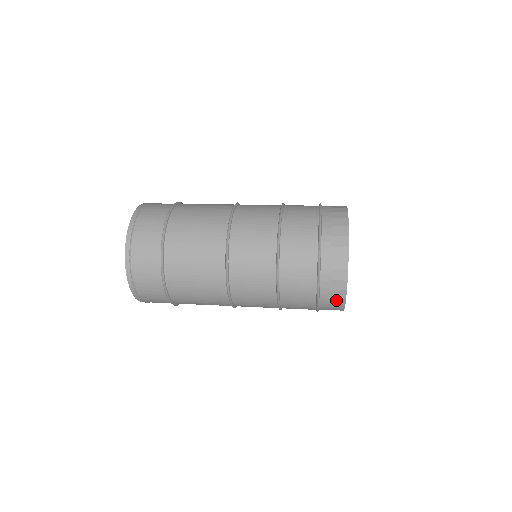
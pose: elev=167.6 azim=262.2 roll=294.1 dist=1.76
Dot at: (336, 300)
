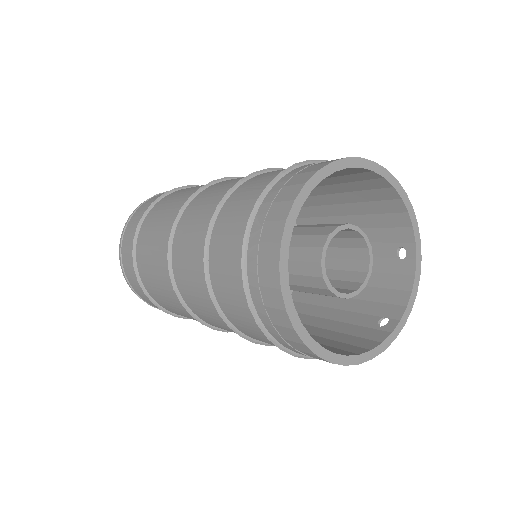
Dot at: (286, 331)
